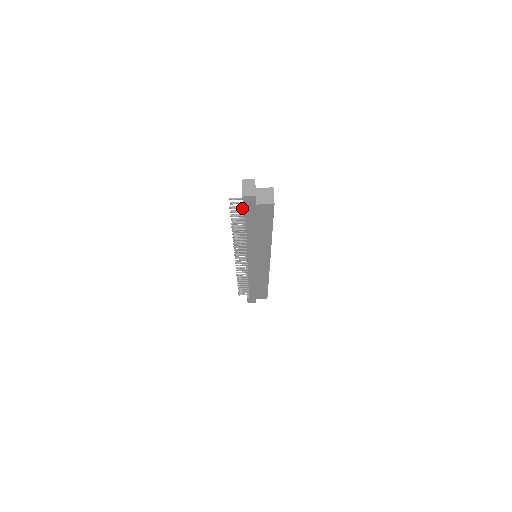
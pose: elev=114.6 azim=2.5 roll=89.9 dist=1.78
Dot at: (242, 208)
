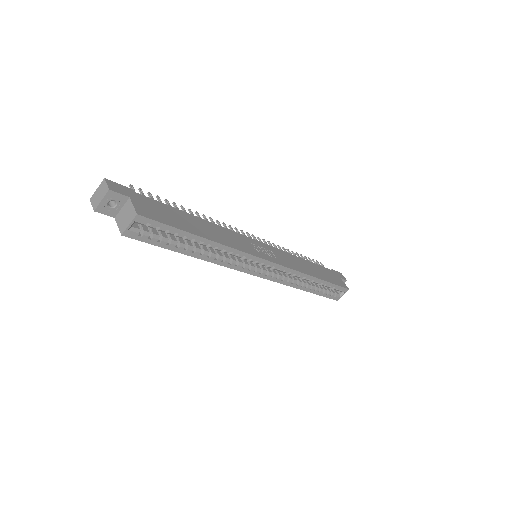
Dot at: occluded
